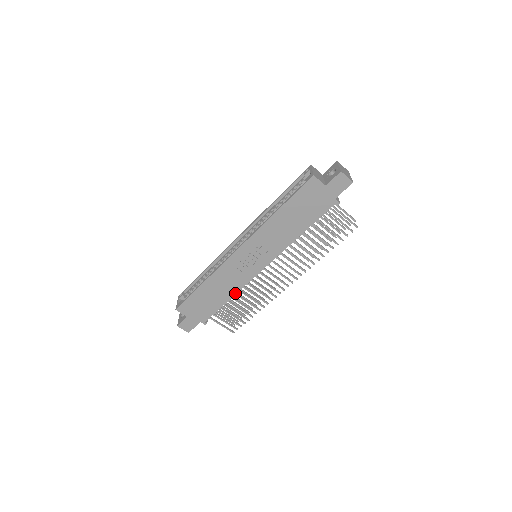
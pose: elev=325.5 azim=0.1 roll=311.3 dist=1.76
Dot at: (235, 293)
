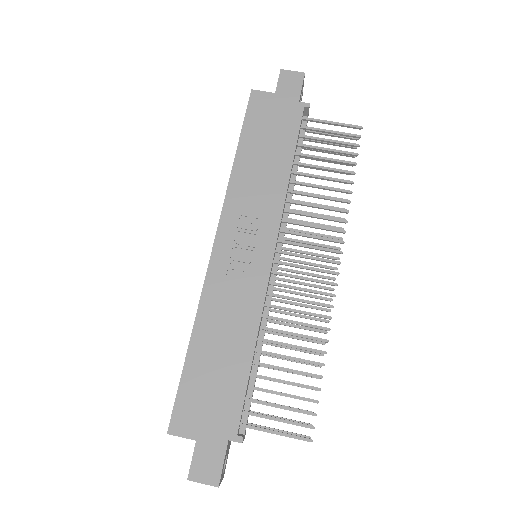
Dot at: (256, 330)
